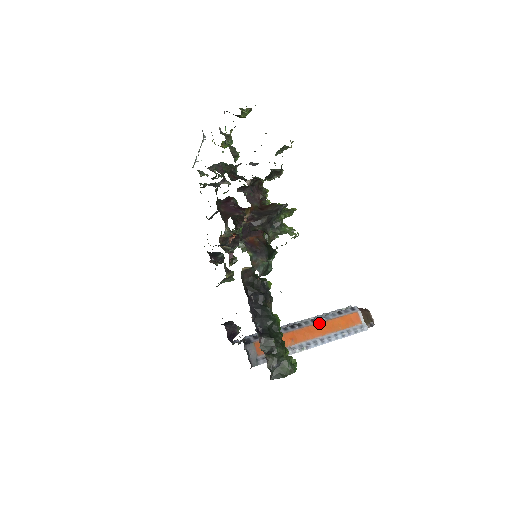
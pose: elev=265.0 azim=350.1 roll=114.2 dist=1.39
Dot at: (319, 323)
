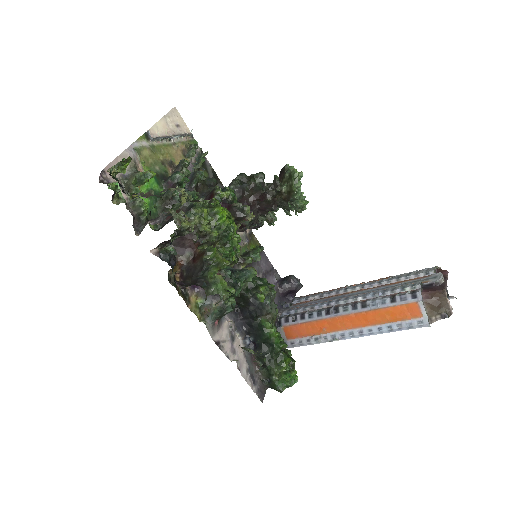
Dot at: (359, 313)
